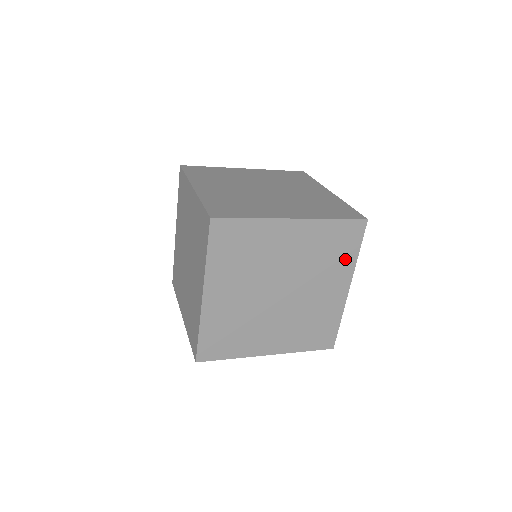
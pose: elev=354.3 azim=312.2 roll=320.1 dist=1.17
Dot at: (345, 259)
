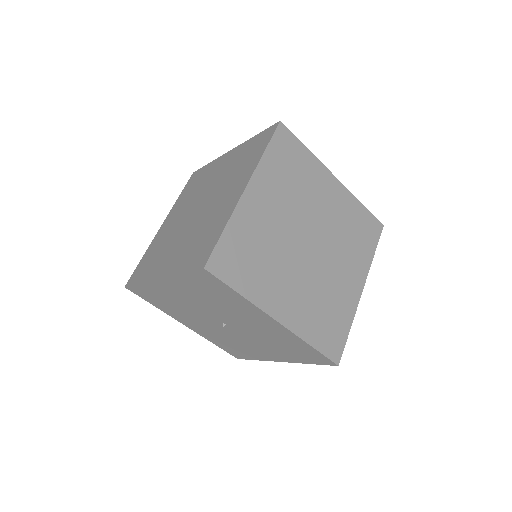
Dot at: (364, 252)
